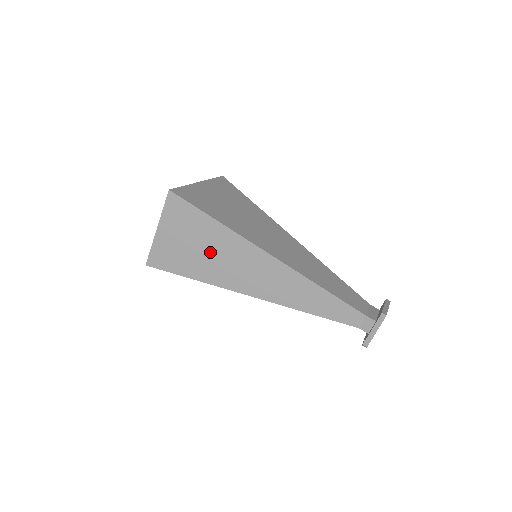
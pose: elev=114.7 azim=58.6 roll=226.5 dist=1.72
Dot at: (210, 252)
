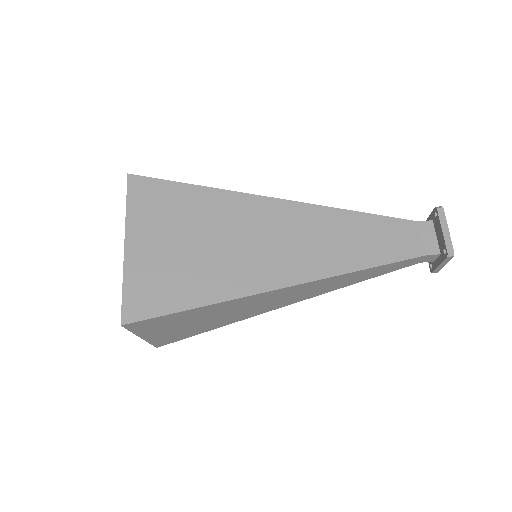
Dot at: (216, 317)
